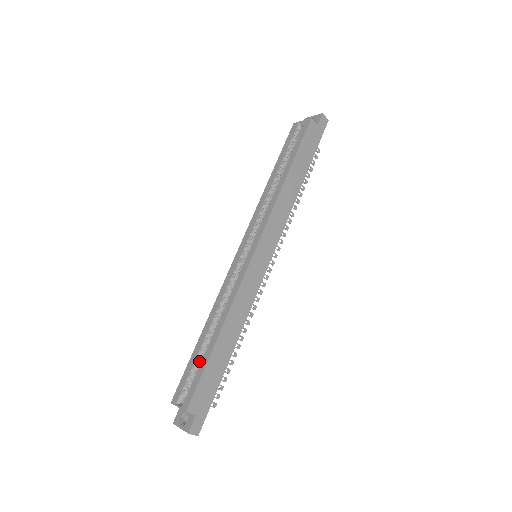
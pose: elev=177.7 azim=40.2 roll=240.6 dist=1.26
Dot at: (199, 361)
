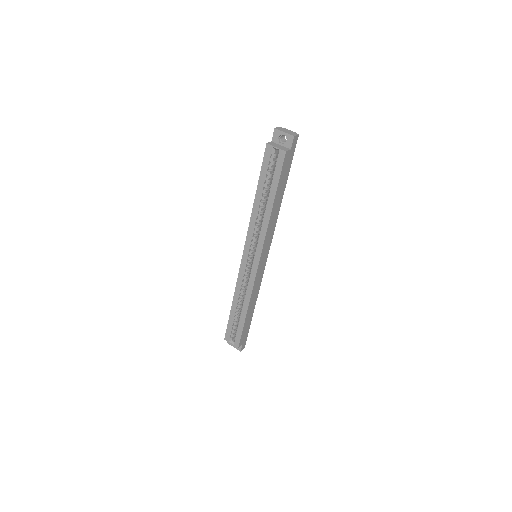
Dot at: (236, 321)
